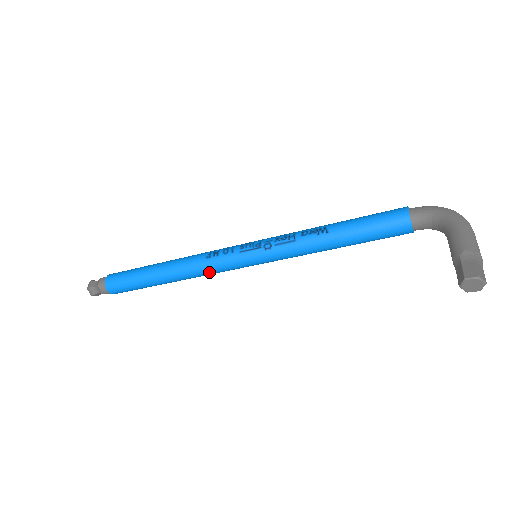
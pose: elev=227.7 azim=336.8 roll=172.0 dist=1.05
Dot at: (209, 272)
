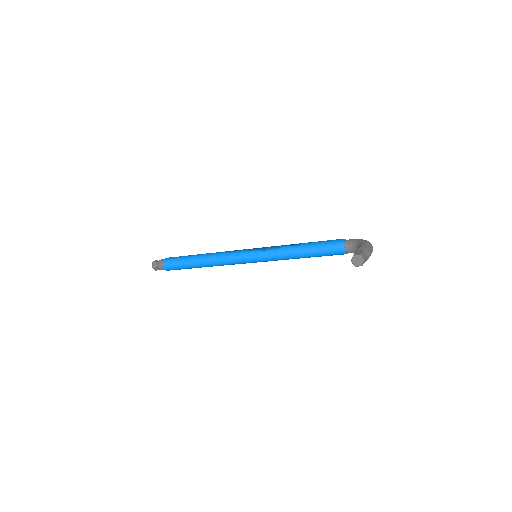
Dot at: (226, 261)
